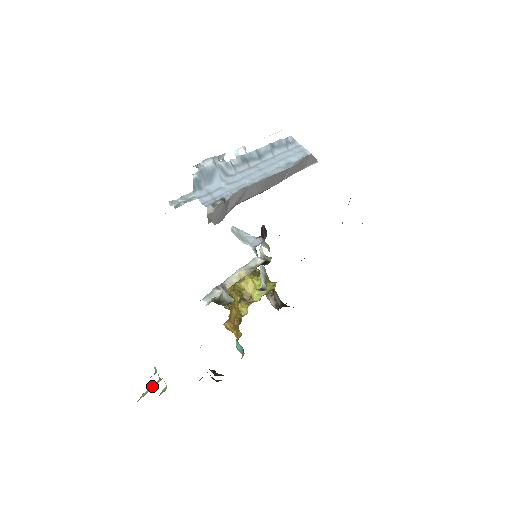
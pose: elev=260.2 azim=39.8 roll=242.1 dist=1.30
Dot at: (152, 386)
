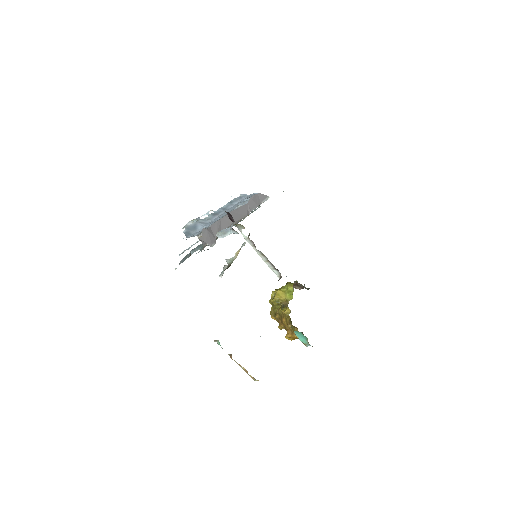
Dot at: occluded
